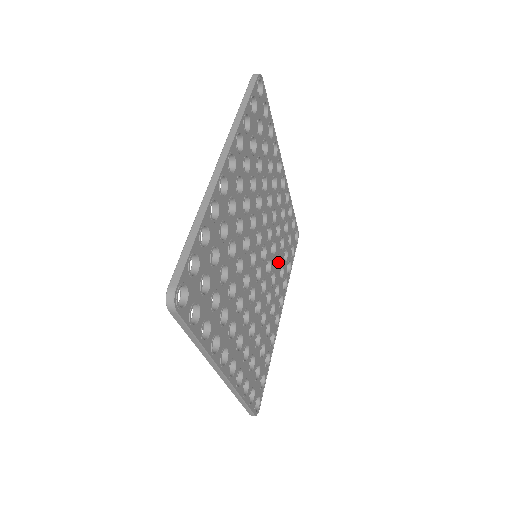
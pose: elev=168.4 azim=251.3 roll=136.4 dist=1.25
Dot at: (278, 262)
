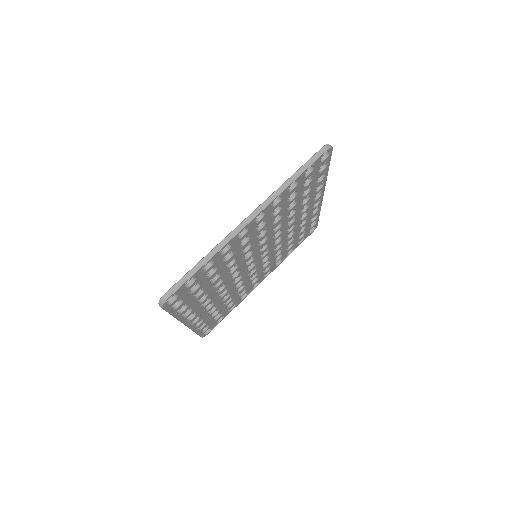
Dot at: (294, 209)
